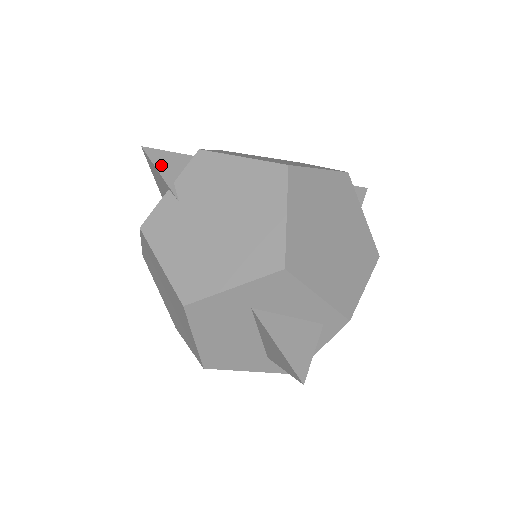
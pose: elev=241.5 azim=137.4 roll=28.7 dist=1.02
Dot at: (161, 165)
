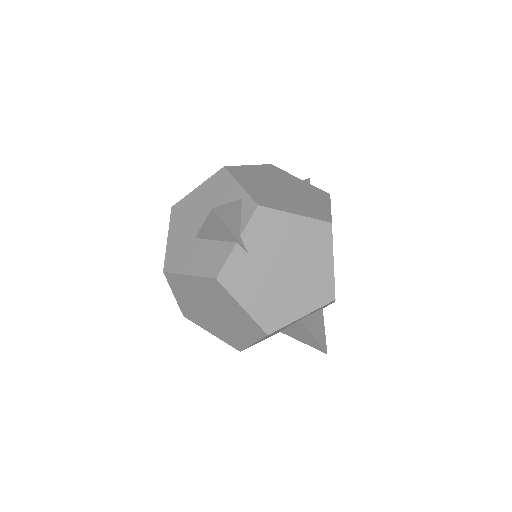
Dot at: (229, 222)
